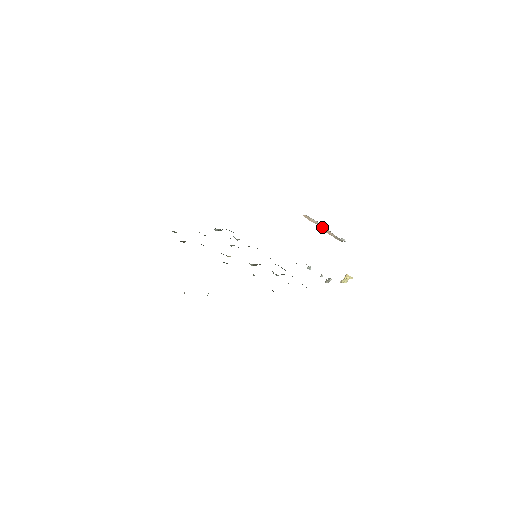
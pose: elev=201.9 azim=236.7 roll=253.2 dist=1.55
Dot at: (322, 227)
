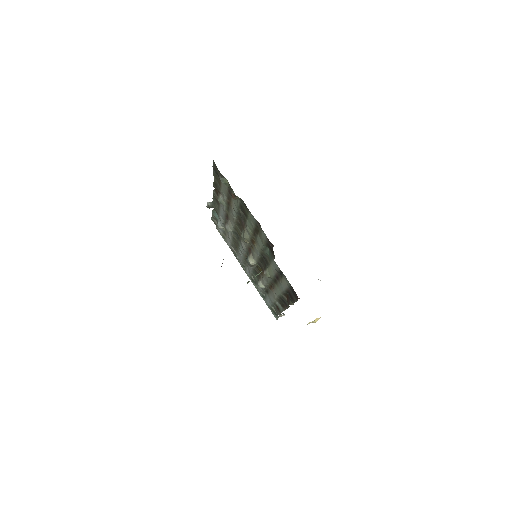
Dot at: occluded
